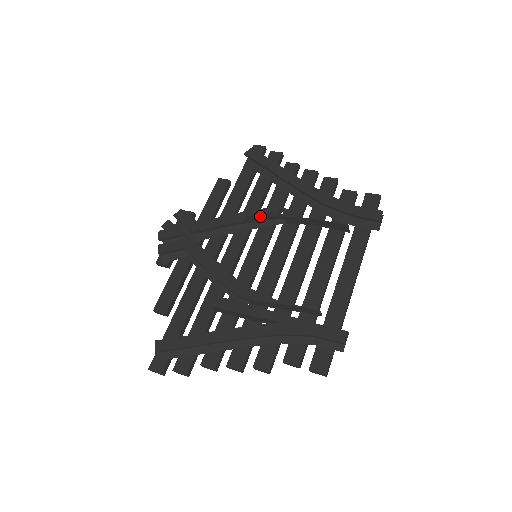
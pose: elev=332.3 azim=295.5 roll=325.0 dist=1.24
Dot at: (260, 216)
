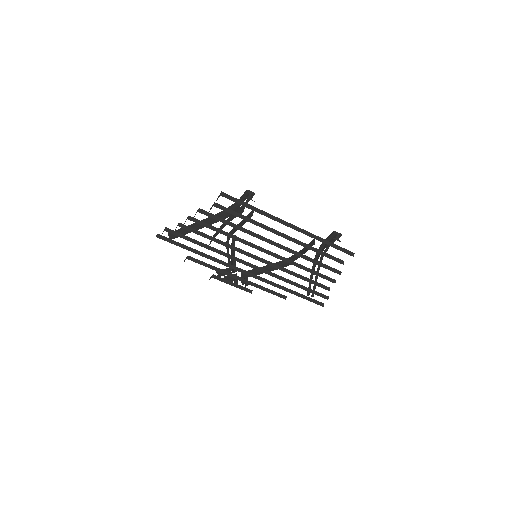
Dot at: (279, 263)
